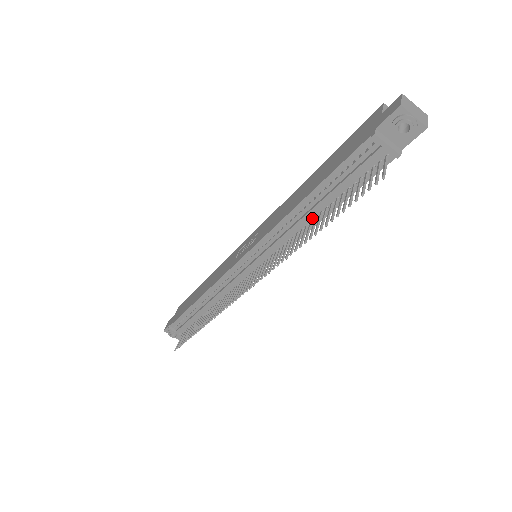
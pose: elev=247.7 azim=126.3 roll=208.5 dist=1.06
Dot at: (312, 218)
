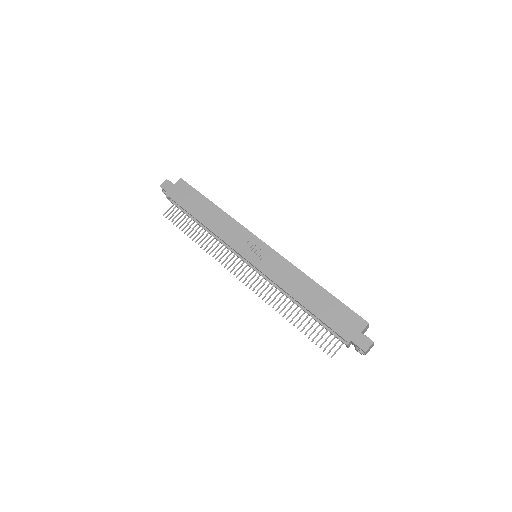
Dot at: (297, 302)
